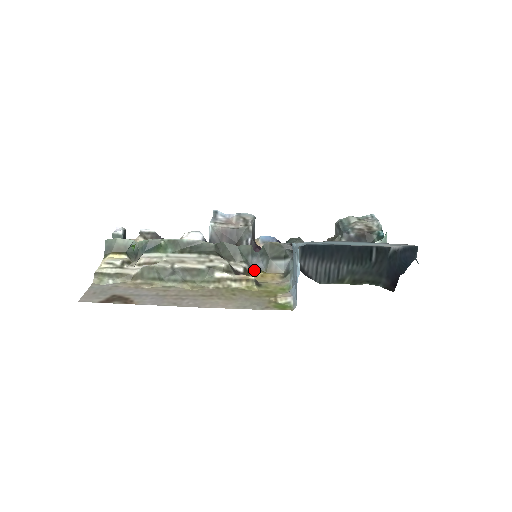
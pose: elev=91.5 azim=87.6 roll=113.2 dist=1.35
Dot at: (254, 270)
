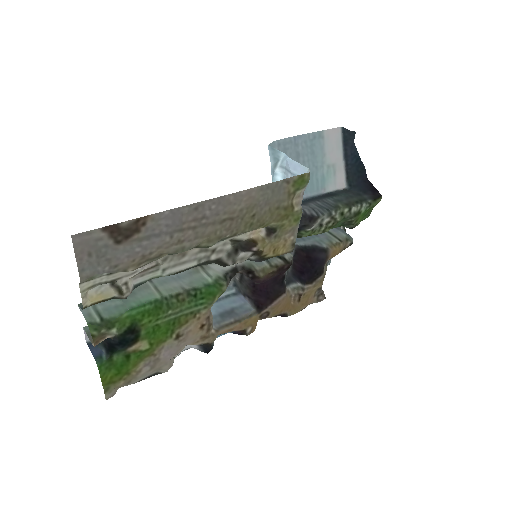
Dot at: (264, 258)
